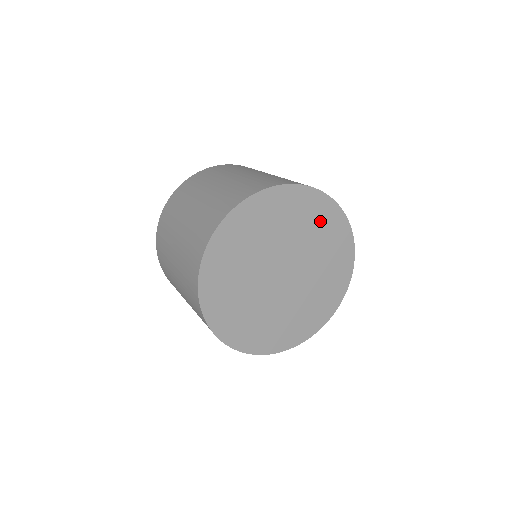
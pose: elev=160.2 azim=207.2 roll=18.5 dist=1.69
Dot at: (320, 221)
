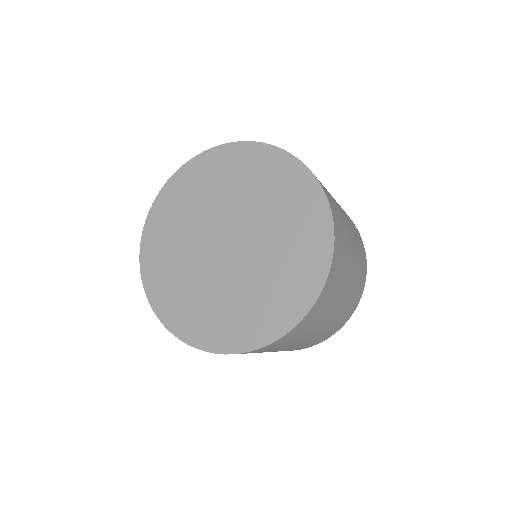
Dot at: (302, 233)
